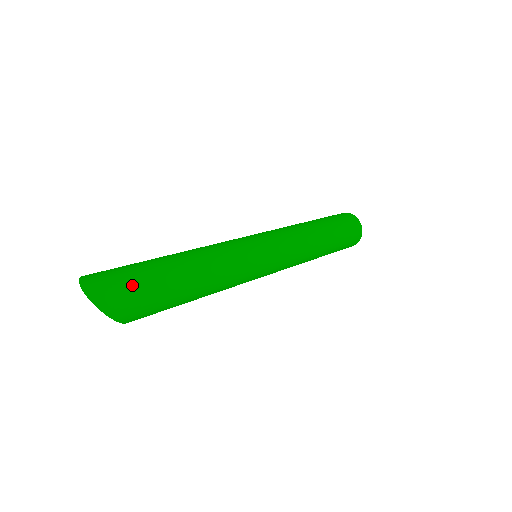
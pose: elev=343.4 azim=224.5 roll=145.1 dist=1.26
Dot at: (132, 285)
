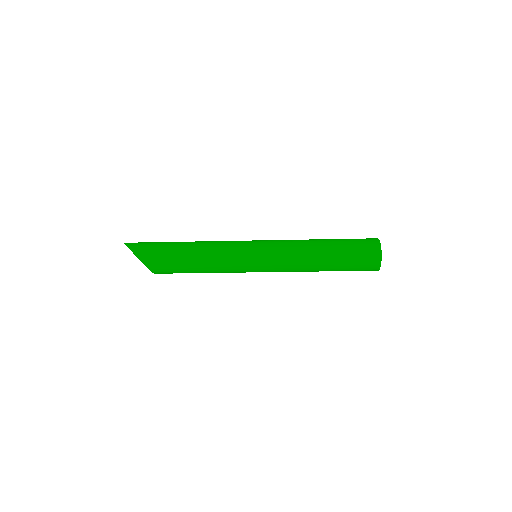
Dot at: (148, 242)
